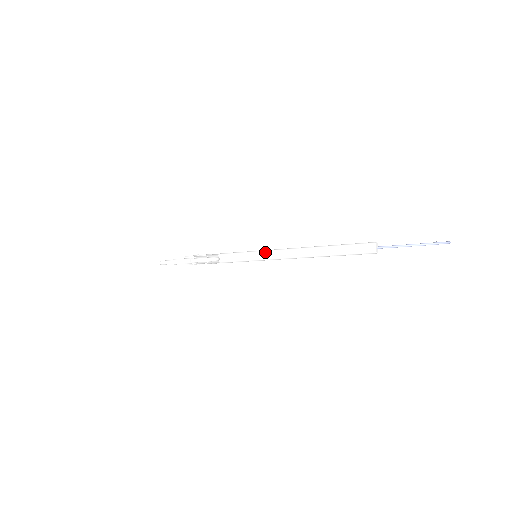
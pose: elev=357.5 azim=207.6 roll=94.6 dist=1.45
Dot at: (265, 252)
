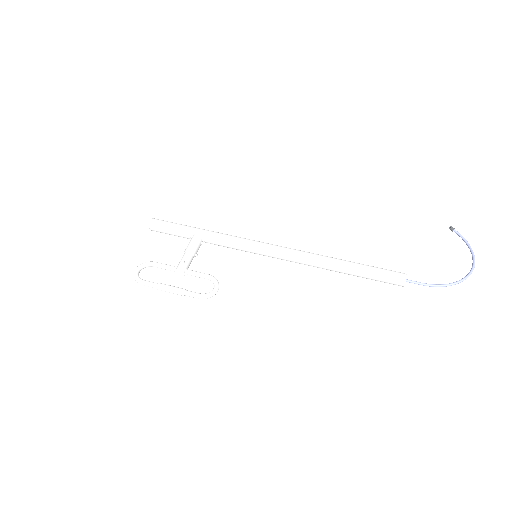
Dot at: (267, 251)
